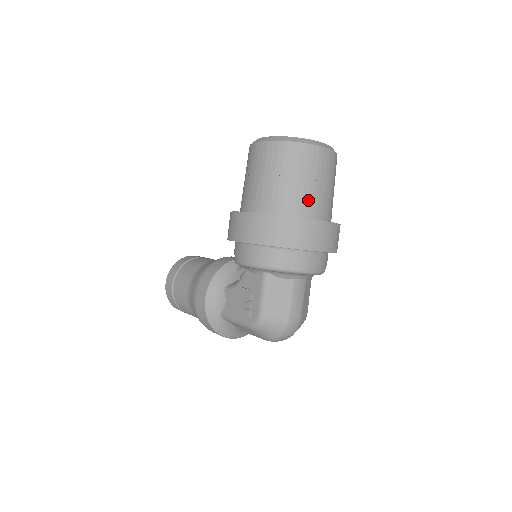
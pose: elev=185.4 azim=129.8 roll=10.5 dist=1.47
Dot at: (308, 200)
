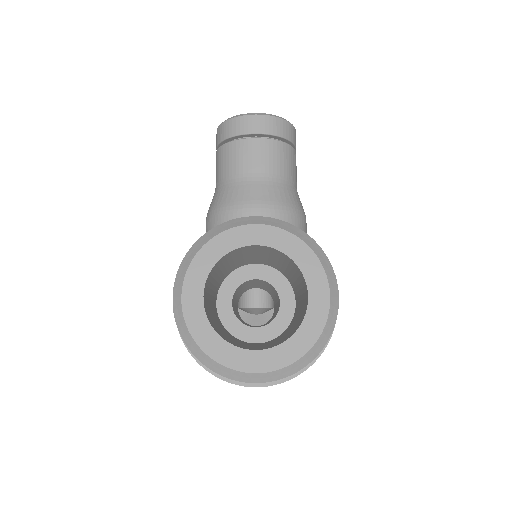
Dot at: occluded
